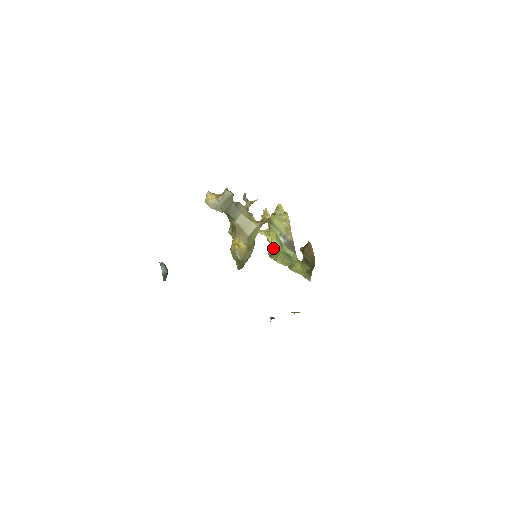
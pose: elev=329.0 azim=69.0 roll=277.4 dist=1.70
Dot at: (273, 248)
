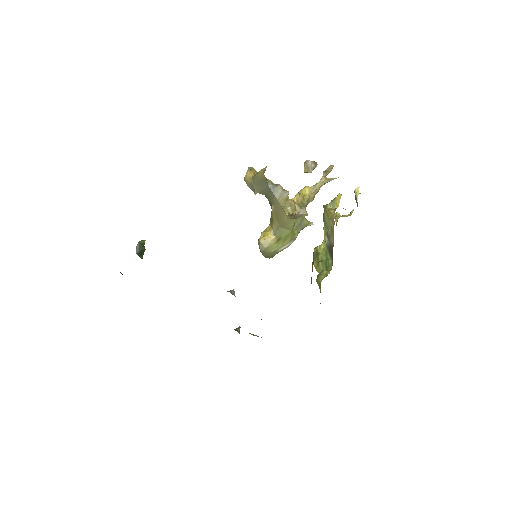
Dot at: occluded
